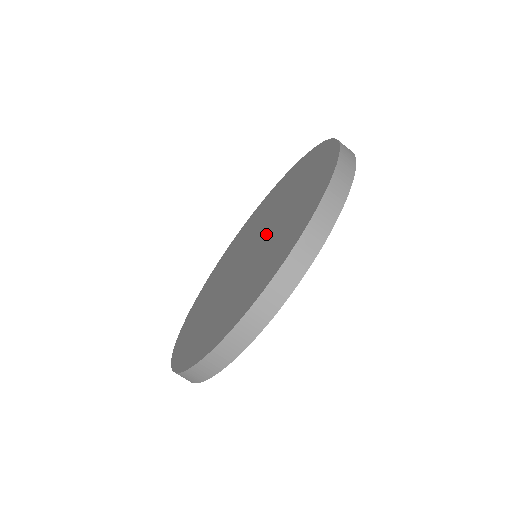
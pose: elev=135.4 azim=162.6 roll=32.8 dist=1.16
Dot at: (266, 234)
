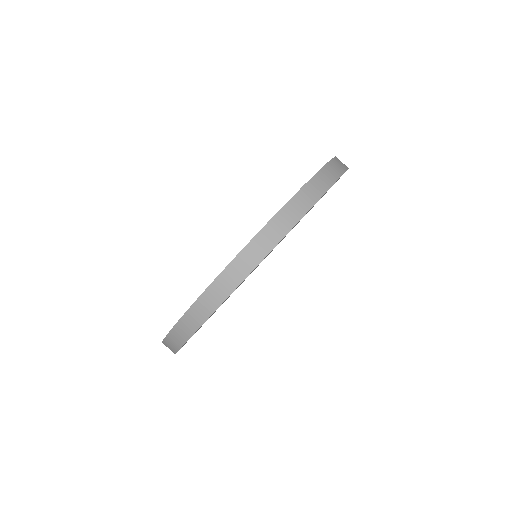
Dot at: occluded
